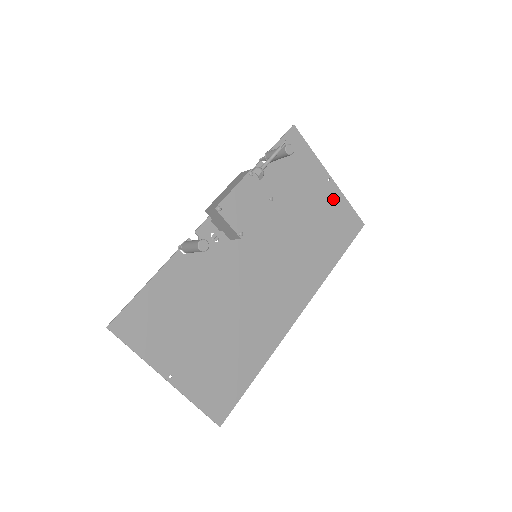
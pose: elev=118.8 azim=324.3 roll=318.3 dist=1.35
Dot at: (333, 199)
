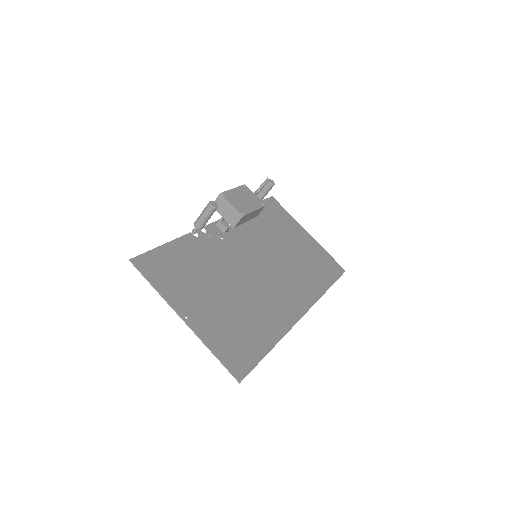
Dot at: (313, 246)
